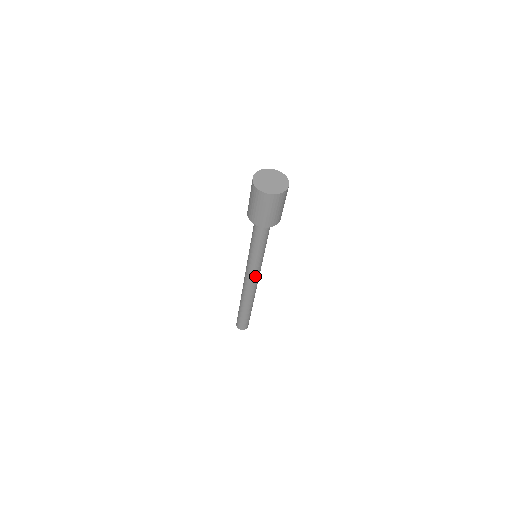
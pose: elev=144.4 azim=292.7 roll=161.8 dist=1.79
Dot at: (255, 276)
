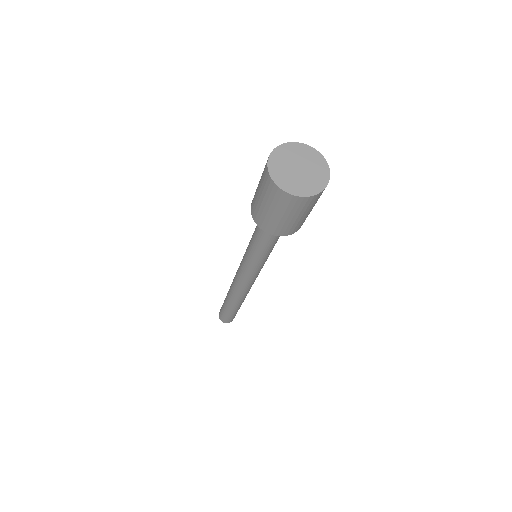
Dot at: occluded
